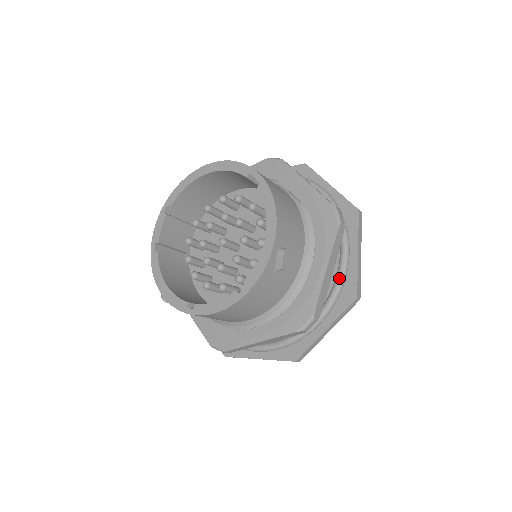
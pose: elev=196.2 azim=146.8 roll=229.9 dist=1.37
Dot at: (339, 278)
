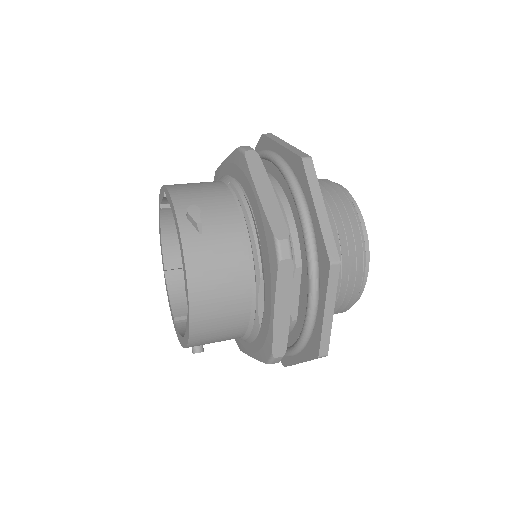
Dot at: occluded
